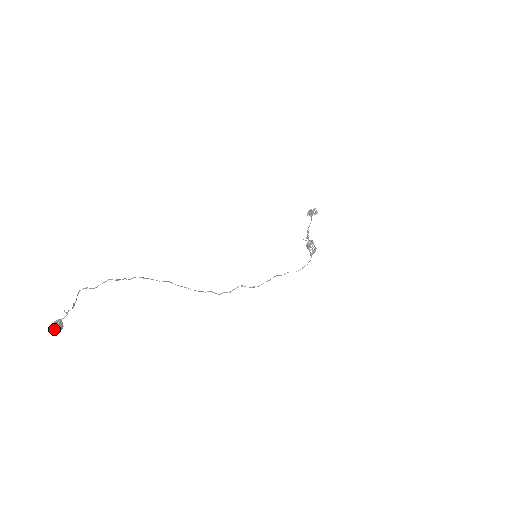
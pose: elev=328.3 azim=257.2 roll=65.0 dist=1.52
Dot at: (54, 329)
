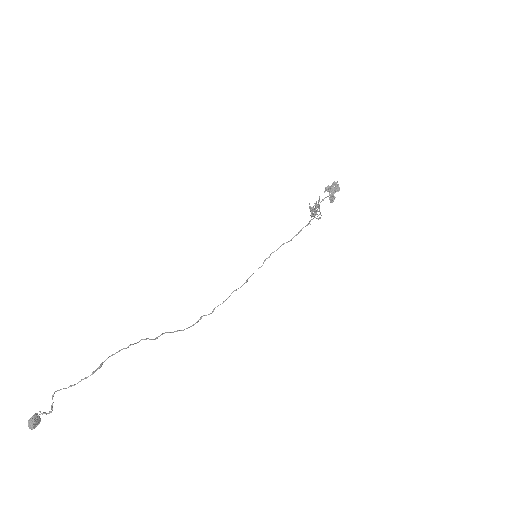
Dot at: (32, 429)
